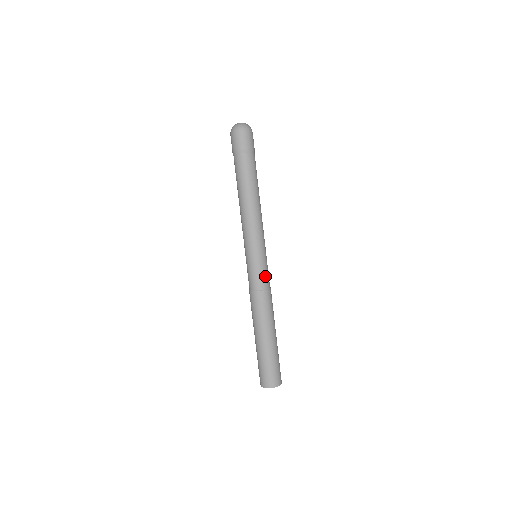
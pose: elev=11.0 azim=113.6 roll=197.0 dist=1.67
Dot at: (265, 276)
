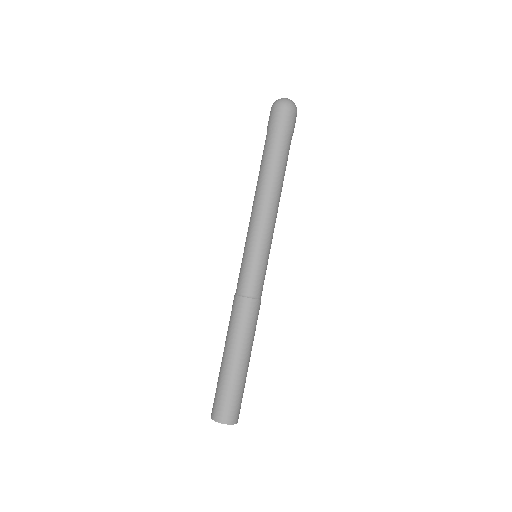
Dot at: (263, 283)
